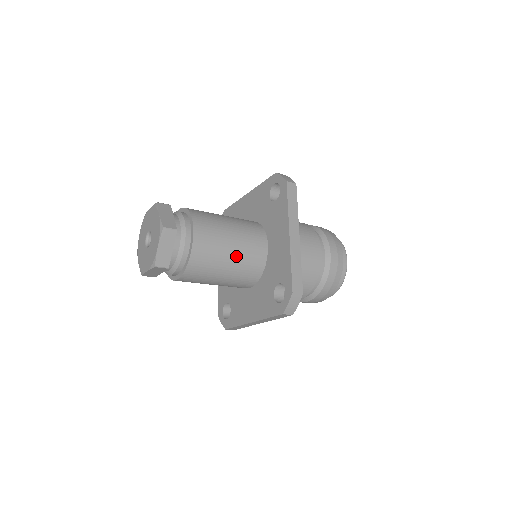
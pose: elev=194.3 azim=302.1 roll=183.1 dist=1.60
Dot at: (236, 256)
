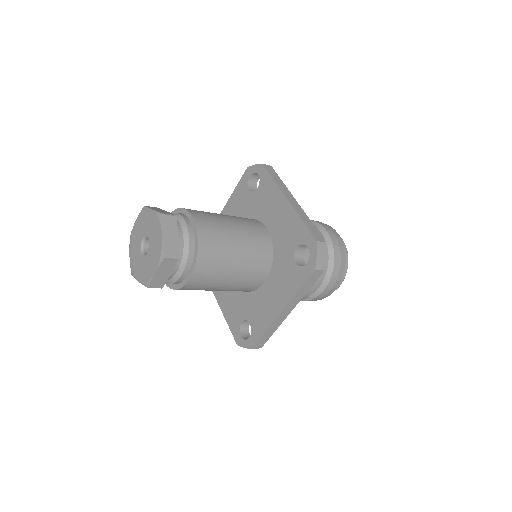
Dot at: (242, 239)
